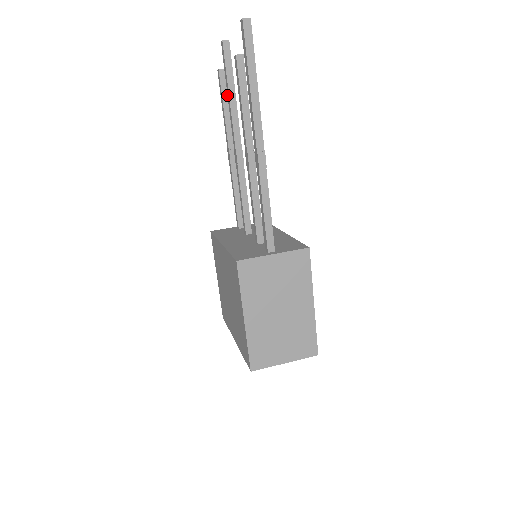
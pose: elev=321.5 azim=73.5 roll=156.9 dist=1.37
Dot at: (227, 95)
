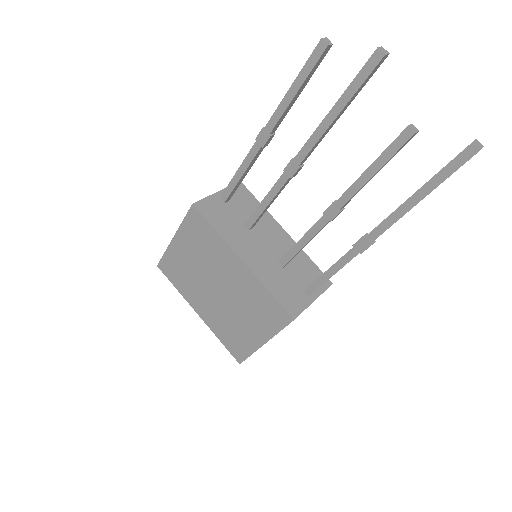
Dot at: (311, 76)
